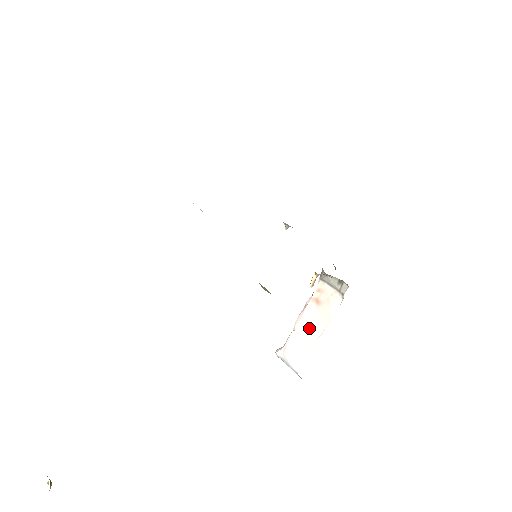
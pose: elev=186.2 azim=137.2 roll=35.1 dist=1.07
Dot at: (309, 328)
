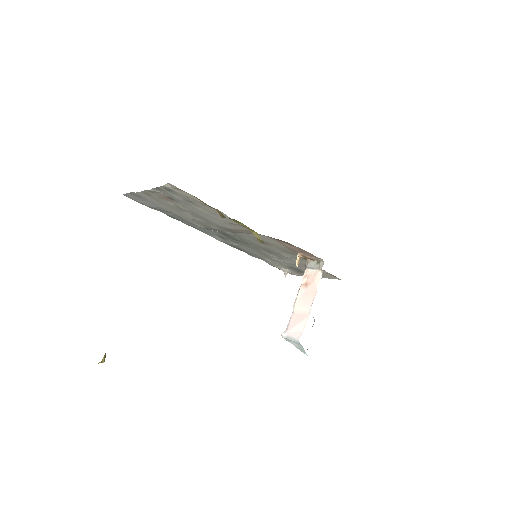
Dot at: (303, 305)
